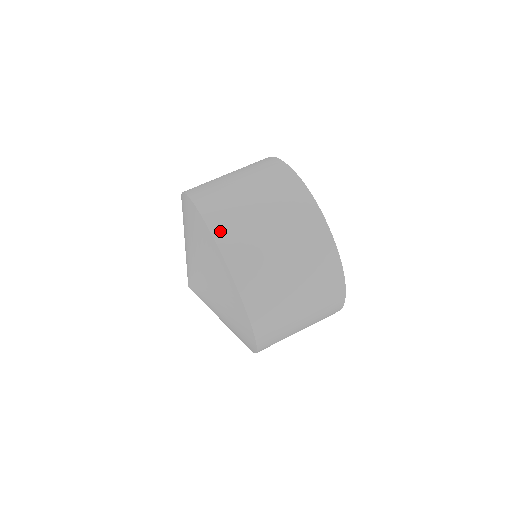
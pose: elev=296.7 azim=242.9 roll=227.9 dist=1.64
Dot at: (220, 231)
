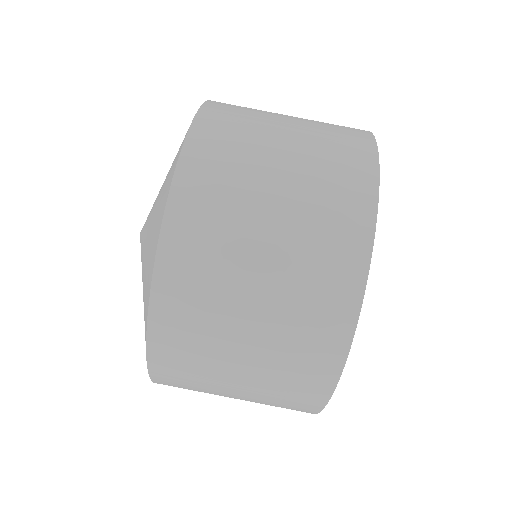
Dot at: (172, 262)
